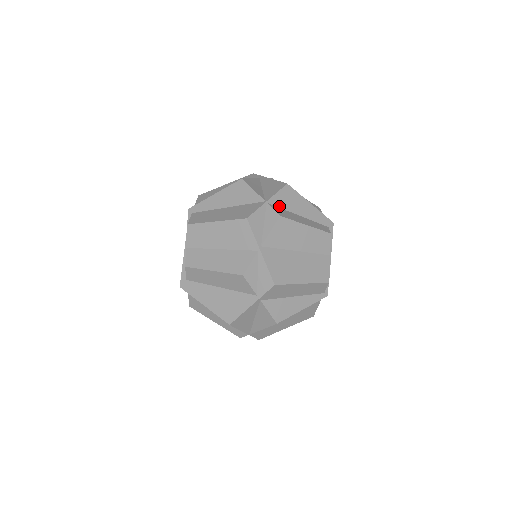
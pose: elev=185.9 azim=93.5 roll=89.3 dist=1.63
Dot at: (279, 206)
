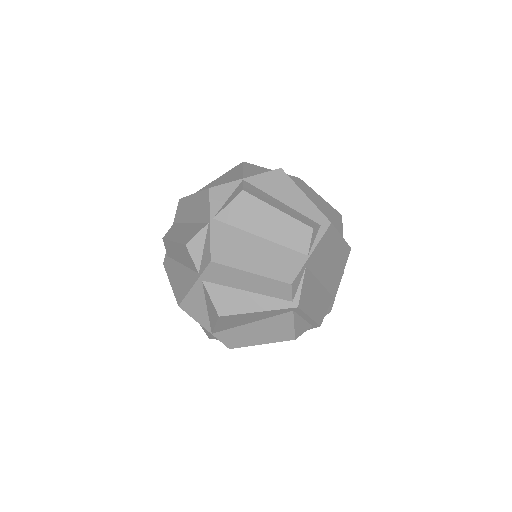
Dot at: (258, 187)
